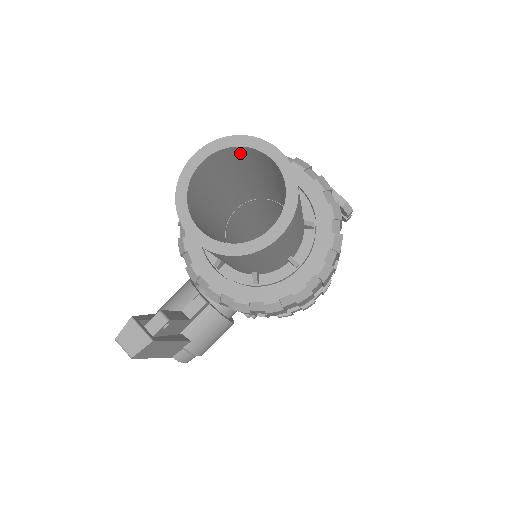
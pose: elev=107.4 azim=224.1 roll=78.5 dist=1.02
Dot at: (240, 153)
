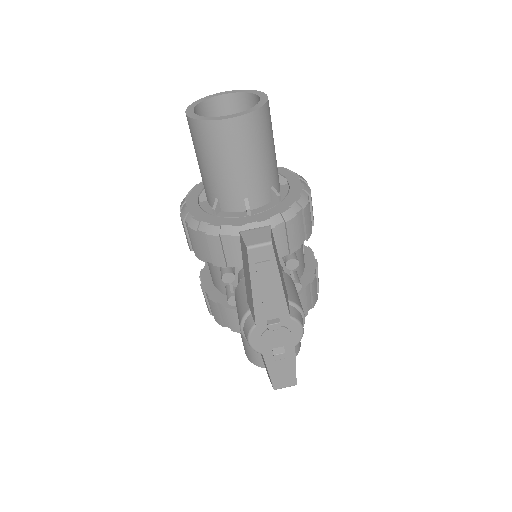
Dot at: (205, 113)
